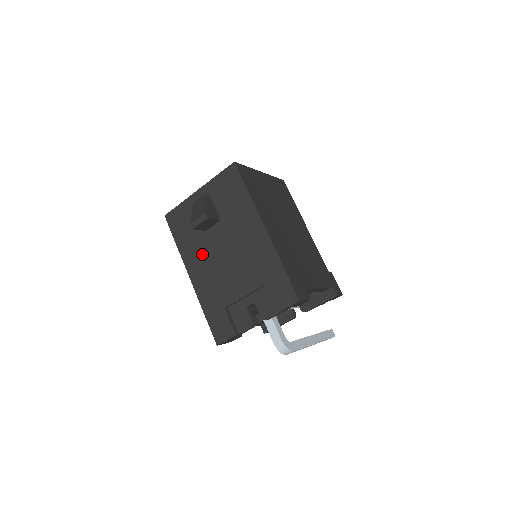
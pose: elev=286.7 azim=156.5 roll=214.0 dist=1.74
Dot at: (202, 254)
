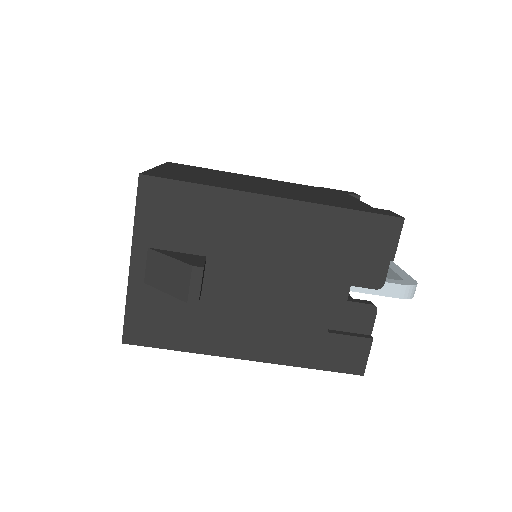
Dot at: (229, 319)
